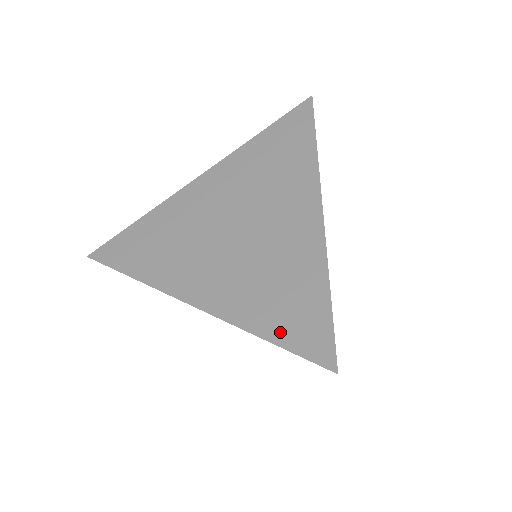
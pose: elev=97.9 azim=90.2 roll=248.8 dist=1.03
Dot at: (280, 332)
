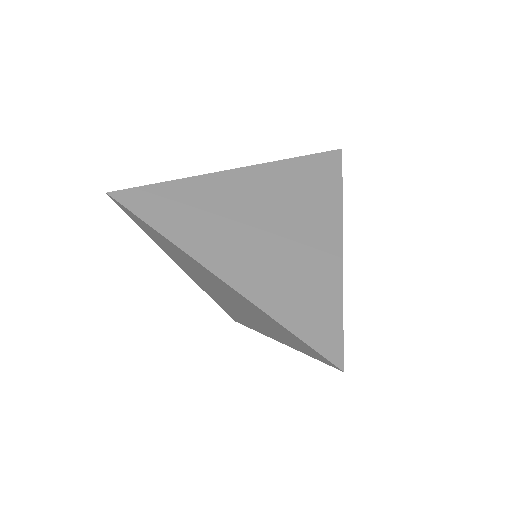
Dot at: (299, 325)
